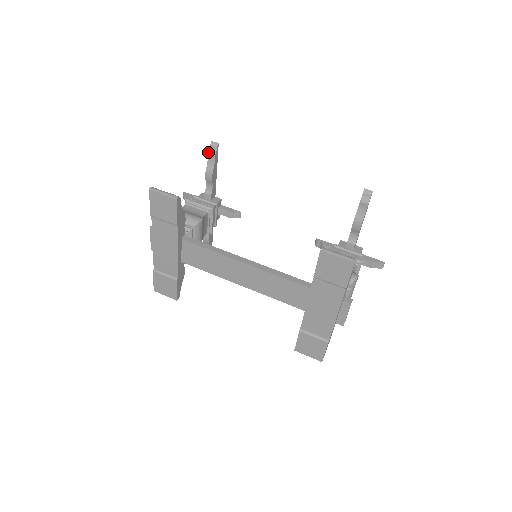
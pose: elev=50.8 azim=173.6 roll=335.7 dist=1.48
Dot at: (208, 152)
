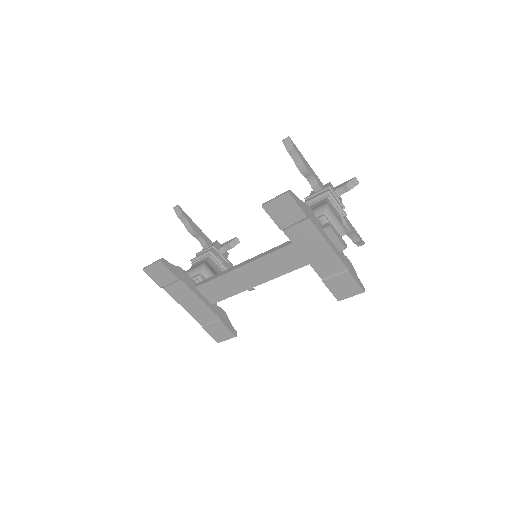
Dot at: occluded
